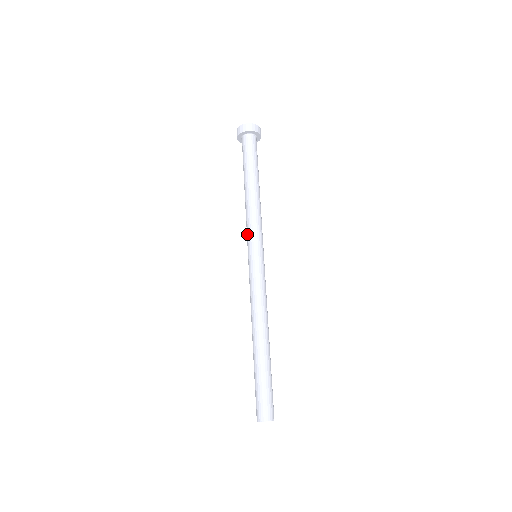
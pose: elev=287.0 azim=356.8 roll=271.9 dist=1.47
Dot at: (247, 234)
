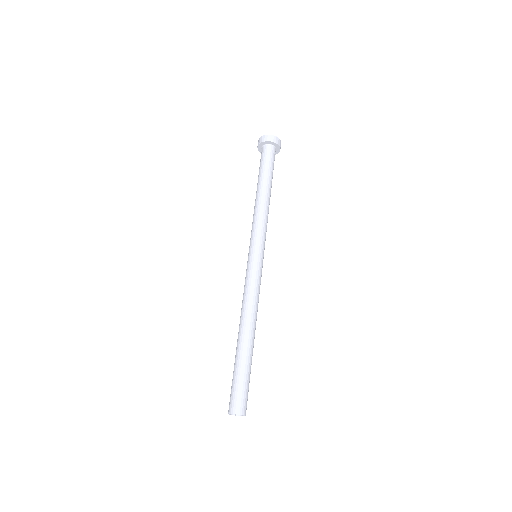
Dot at: occluded
